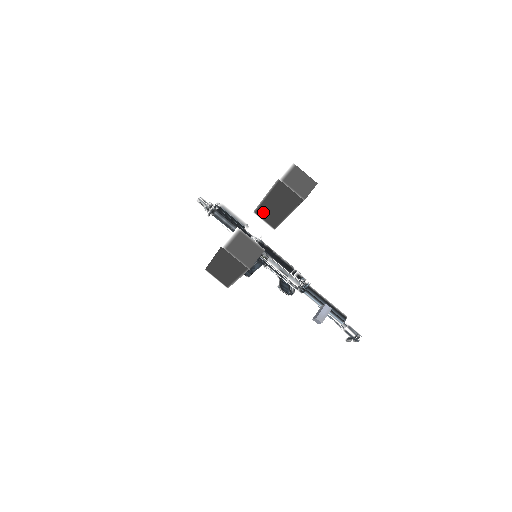
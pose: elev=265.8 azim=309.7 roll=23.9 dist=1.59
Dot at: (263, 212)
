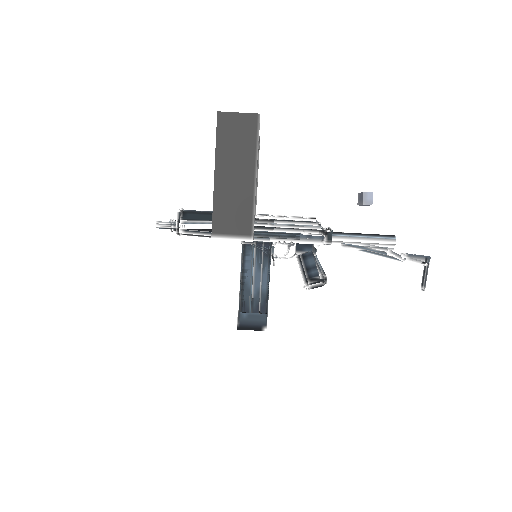
Dot at: occluded
